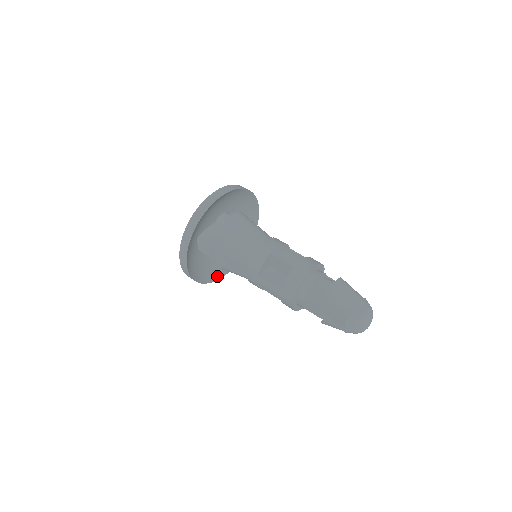
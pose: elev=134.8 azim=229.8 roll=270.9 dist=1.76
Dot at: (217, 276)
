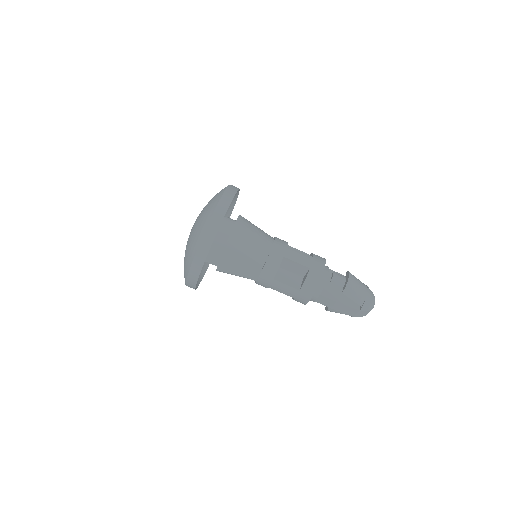
Dot at: (201, 275)
